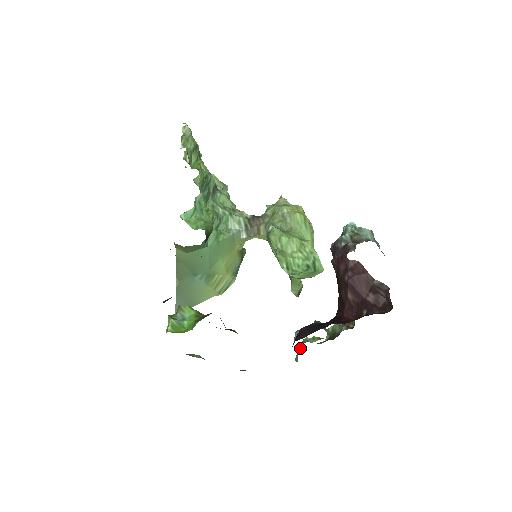
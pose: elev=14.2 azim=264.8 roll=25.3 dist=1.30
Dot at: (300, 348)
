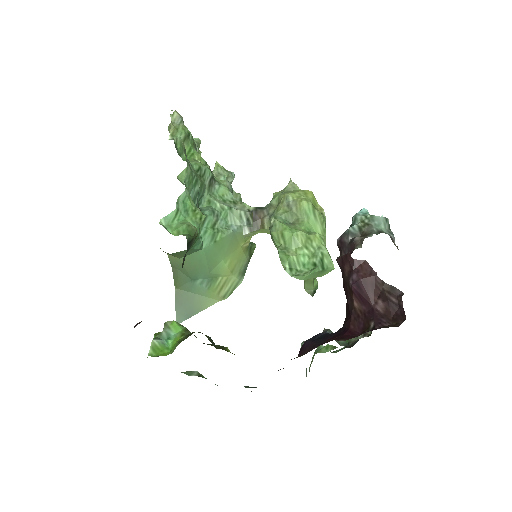
Dot at: (313, 358)
